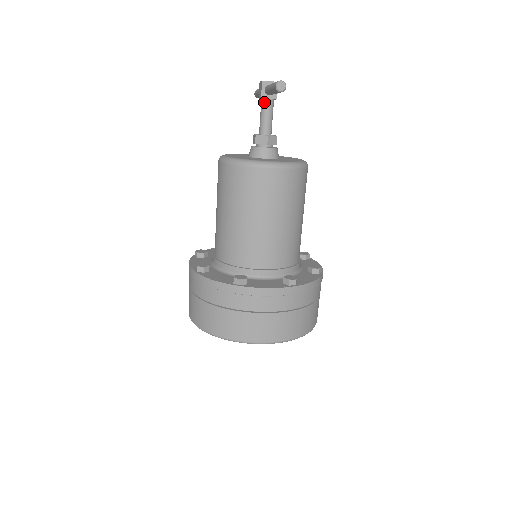
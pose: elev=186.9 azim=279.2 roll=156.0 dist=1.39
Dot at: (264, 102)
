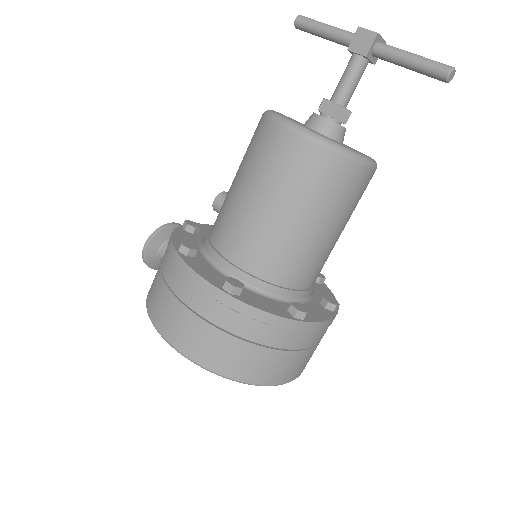
Dot at: (362, 62)
